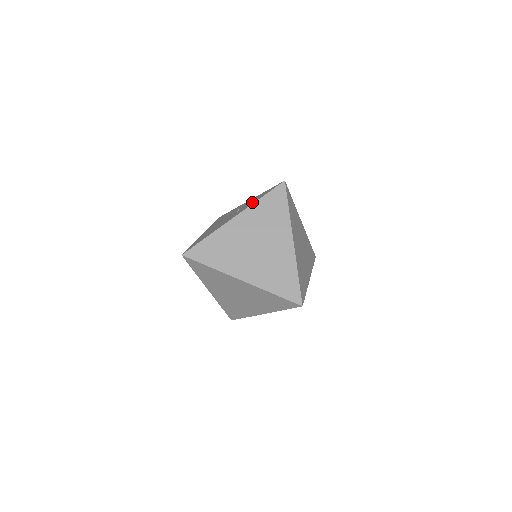
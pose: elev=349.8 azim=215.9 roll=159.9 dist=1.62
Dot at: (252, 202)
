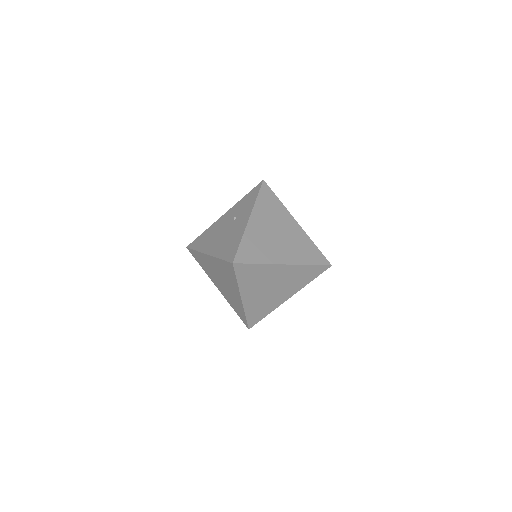
Dot at: (248, 205)
